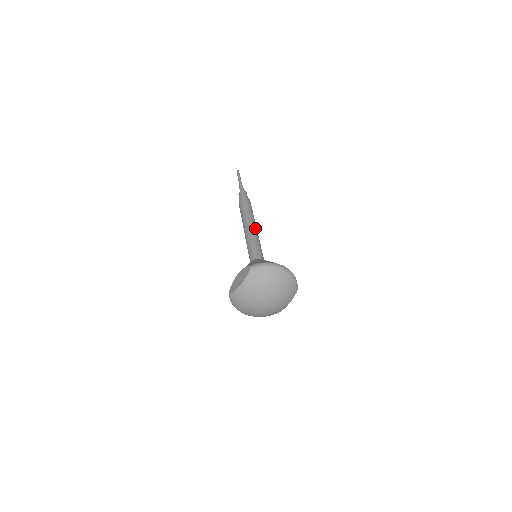
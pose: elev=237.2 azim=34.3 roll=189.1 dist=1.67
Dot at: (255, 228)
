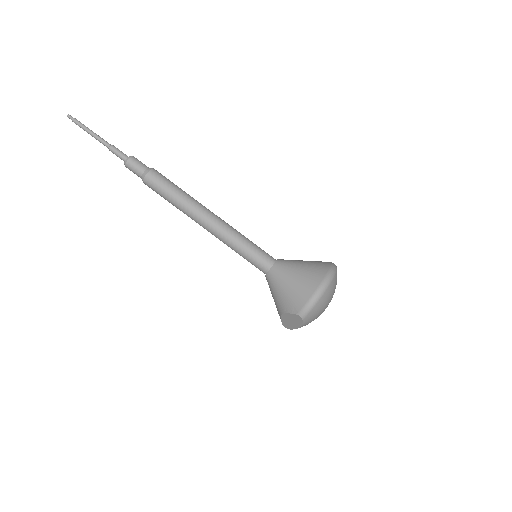
Dot at: (216, 220)
